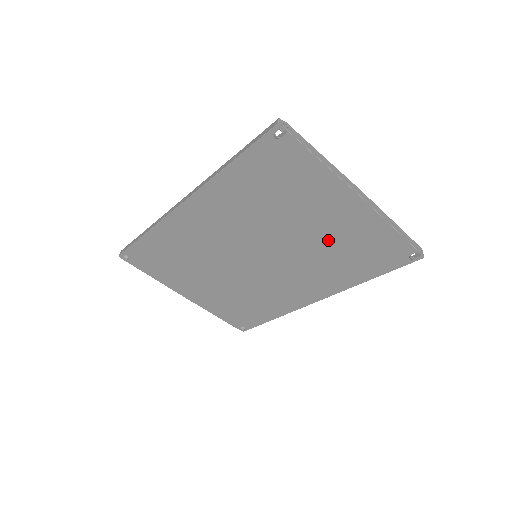
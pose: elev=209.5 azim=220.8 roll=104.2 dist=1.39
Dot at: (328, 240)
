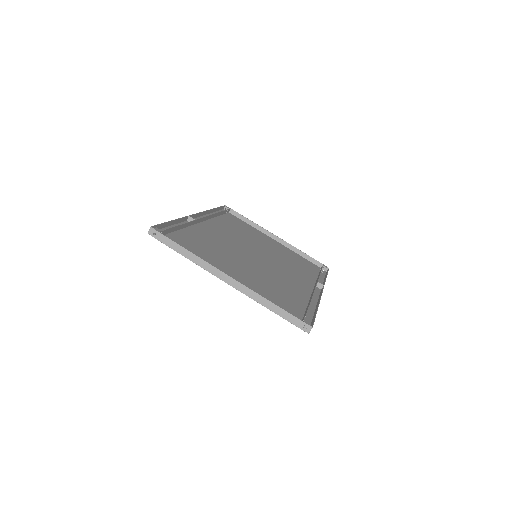
Dot at: (259, 281)
